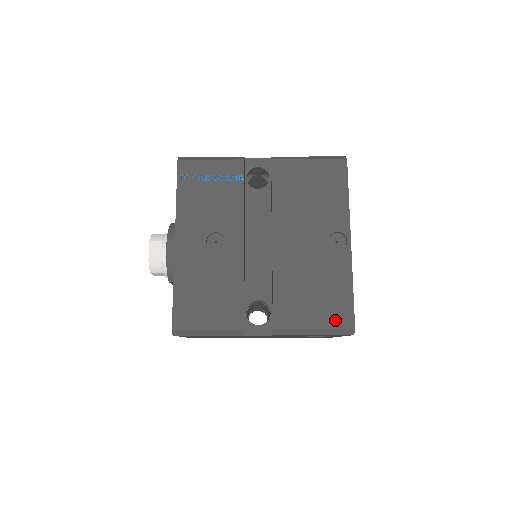
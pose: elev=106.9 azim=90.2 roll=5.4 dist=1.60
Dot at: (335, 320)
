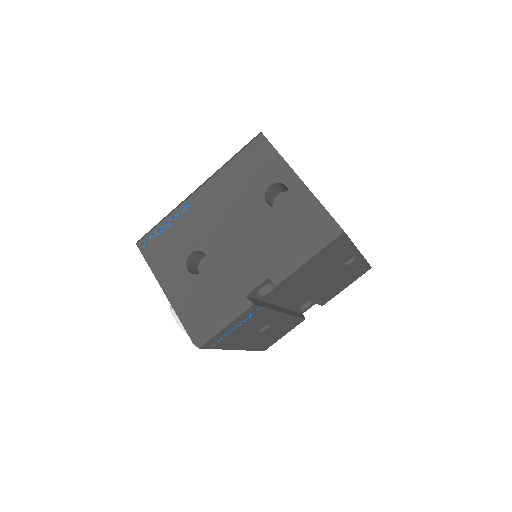
Dot at: (359, 276)
